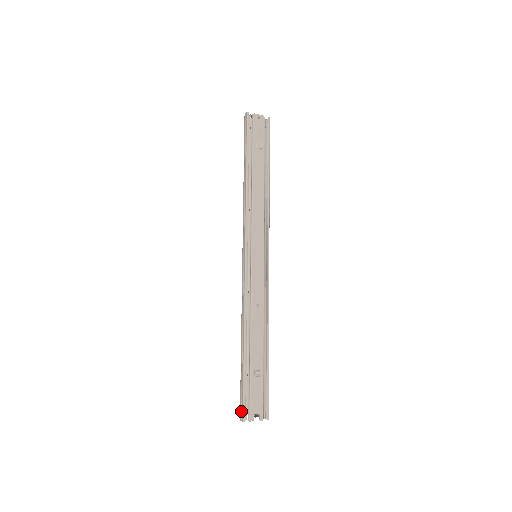
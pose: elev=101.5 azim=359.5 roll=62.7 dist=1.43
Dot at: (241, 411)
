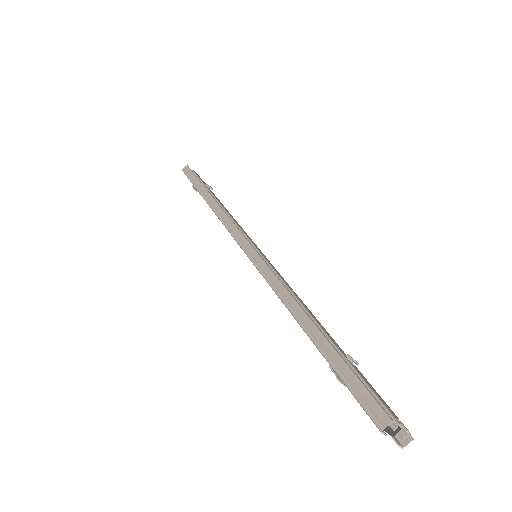
Dot at: (374, 408)
